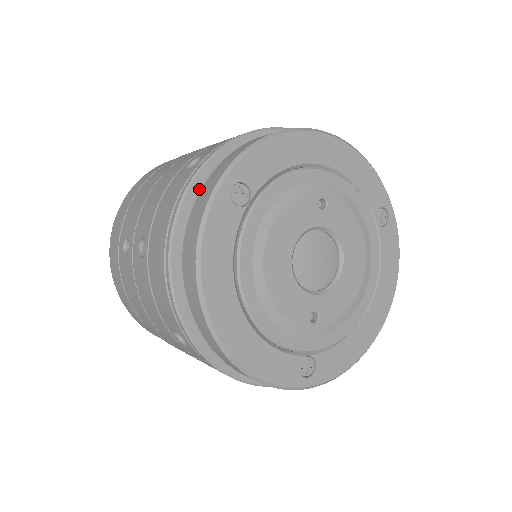
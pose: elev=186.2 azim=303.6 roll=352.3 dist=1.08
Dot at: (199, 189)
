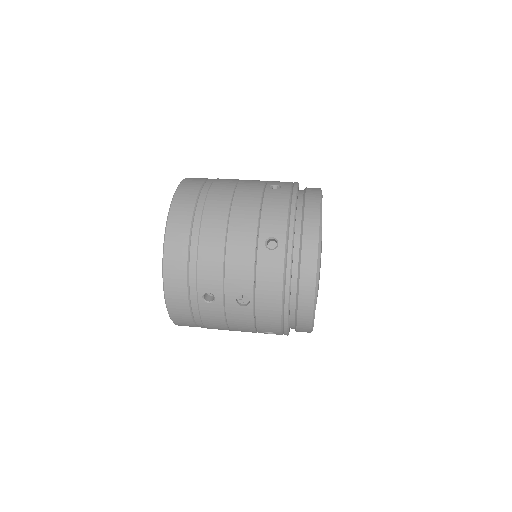
Dot at: (292, 264)
